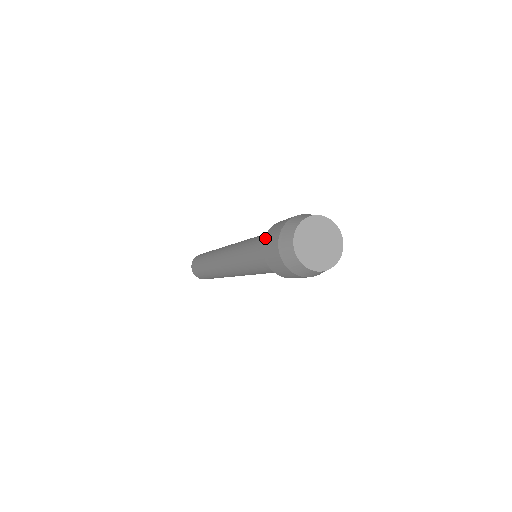
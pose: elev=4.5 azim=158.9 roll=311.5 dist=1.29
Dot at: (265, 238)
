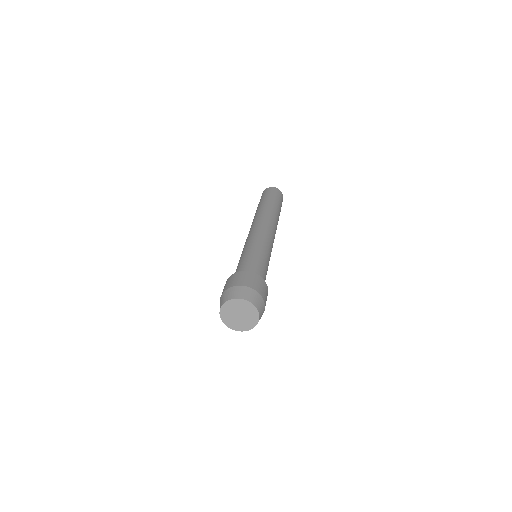
Dot at: occluded
